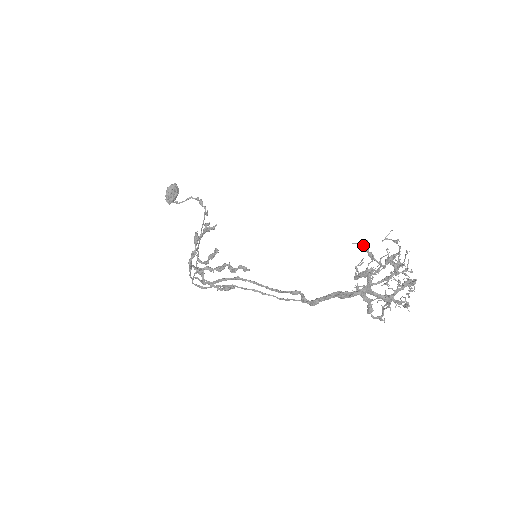
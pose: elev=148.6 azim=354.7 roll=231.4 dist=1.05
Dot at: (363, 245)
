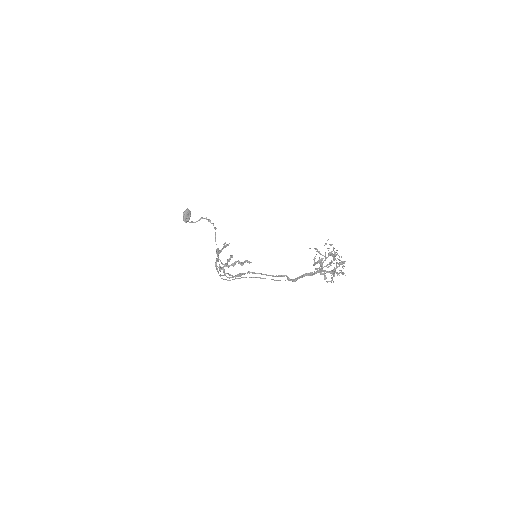
Dot at: (315, 249)
